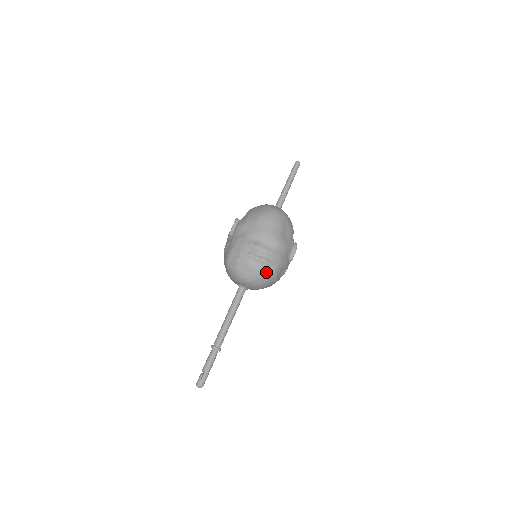
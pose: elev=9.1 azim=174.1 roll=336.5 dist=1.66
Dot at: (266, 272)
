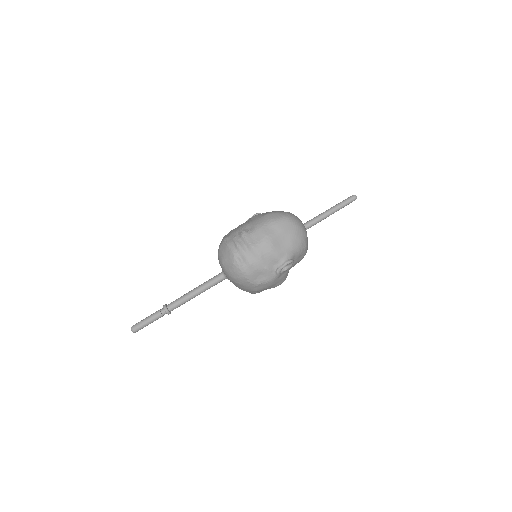
Dot at: (236, 260)
